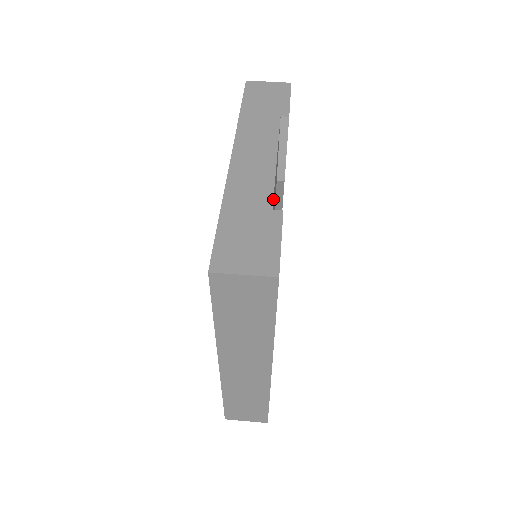
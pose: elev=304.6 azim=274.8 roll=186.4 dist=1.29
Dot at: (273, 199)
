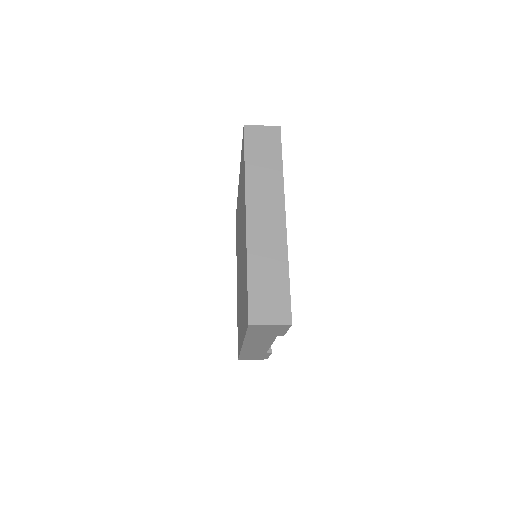
Dot at: occluded
